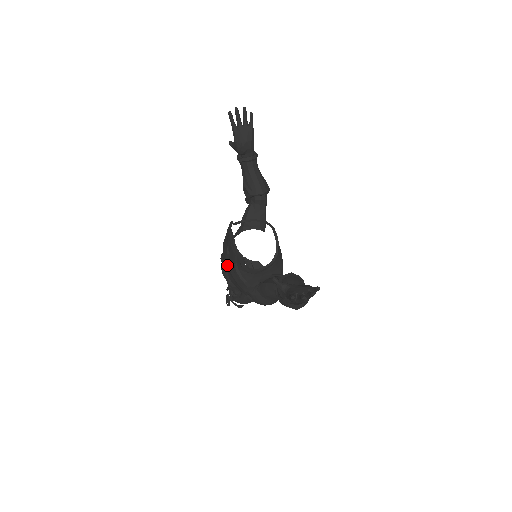
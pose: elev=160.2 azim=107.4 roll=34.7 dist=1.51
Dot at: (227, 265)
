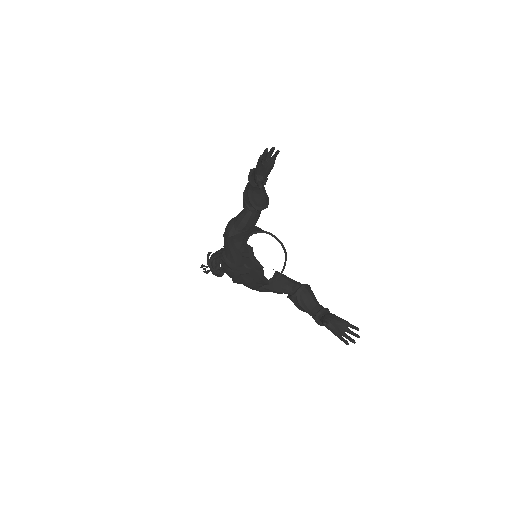
Dot at: (241, 276)
